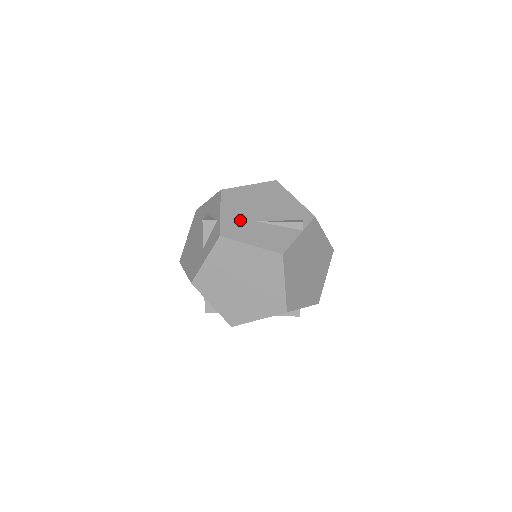
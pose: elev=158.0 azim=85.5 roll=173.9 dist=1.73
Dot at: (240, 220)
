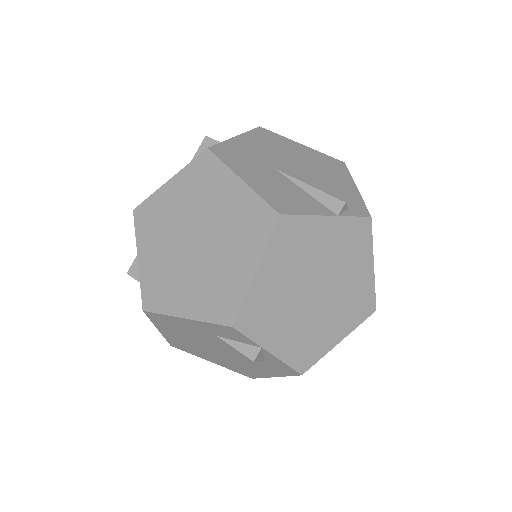
Dot at: (254, 155)
